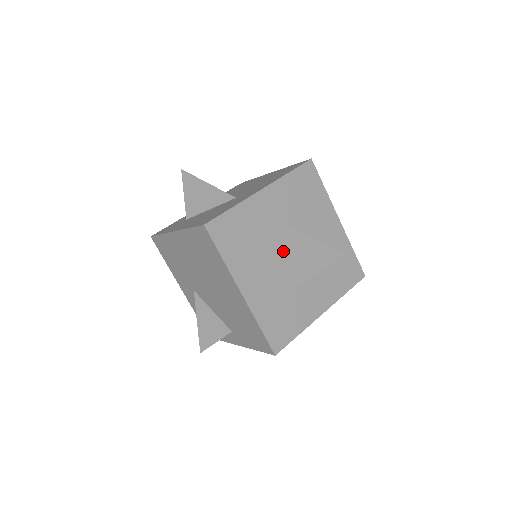
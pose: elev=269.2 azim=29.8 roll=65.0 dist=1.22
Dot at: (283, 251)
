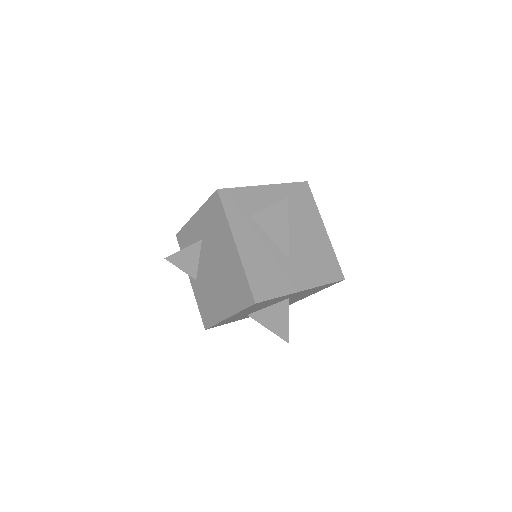
Dot at: (270, 305)
